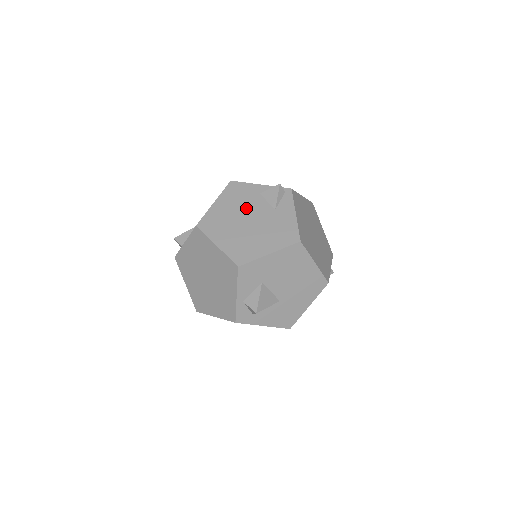
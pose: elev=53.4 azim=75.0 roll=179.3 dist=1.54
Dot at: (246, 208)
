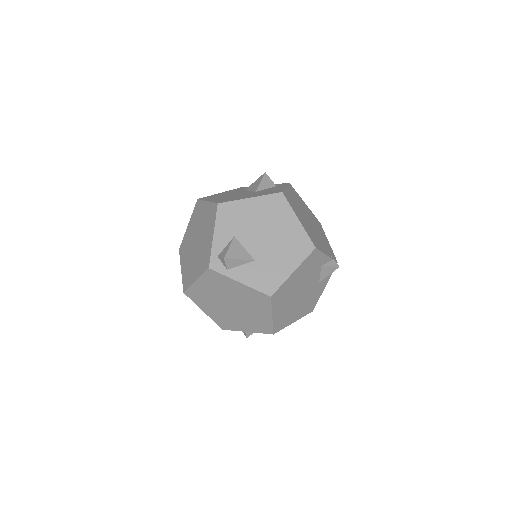
Dot at: (307, 280)
